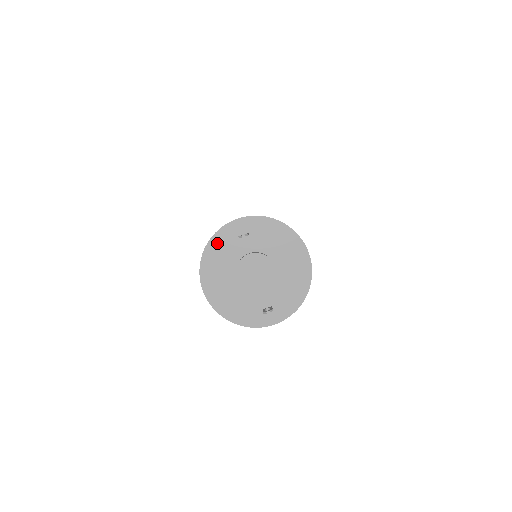
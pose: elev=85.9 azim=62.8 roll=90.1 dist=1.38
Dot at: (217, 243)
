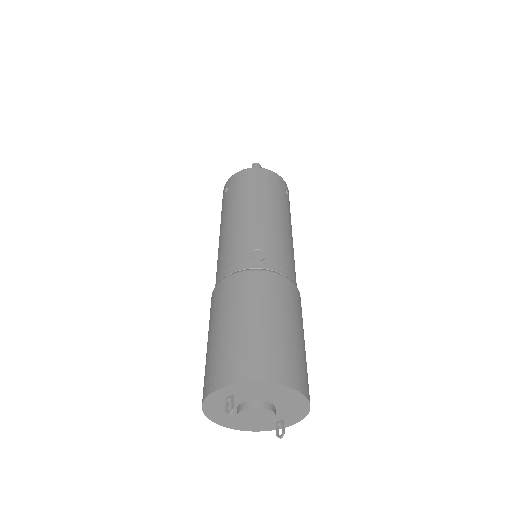
Dot at: (210, 404)
